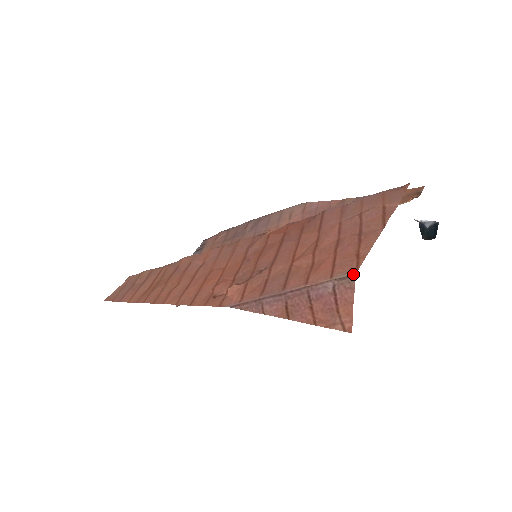
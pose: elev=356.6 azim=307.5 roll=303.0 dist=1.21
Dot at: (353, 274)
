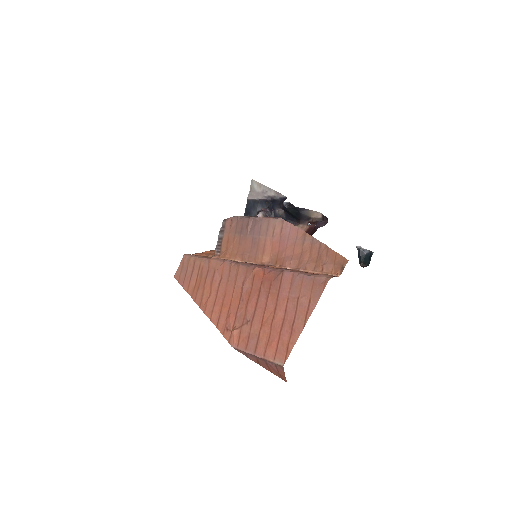
Dot at: (282, 366)
